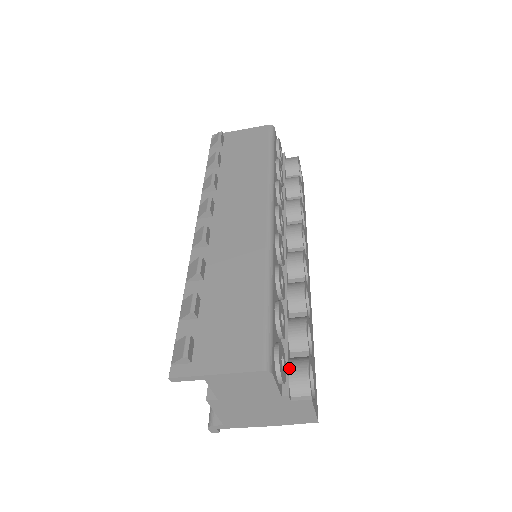
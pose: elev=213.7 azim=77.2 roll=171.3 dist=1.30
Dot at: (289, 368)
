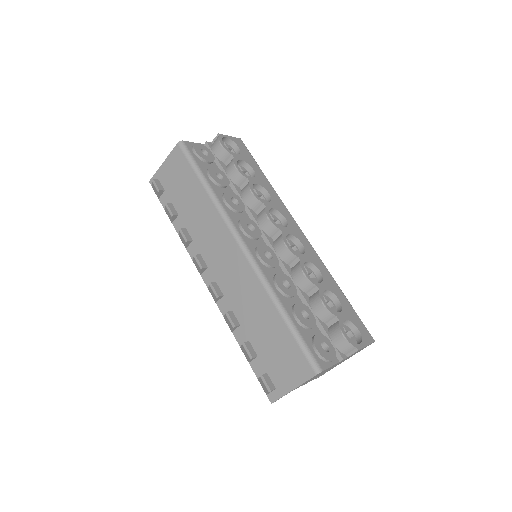
Dot at: (332, 340)
